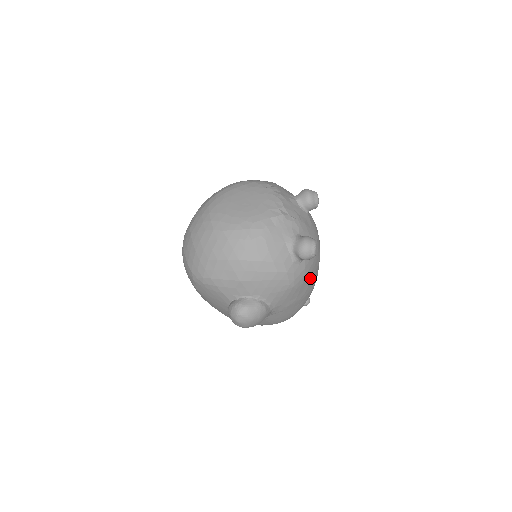
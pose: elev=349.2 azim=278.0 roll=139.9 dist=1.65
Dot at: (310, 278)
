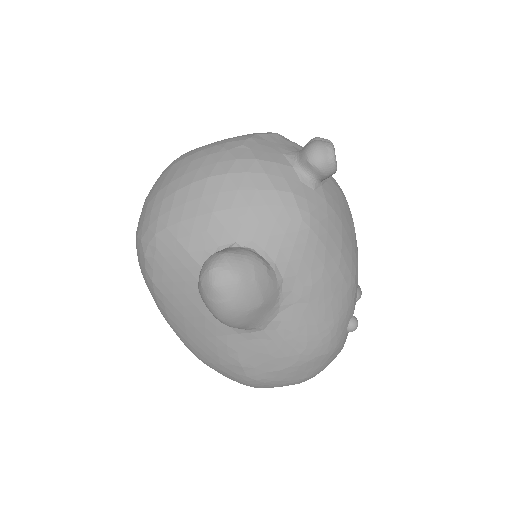
Dot at: (341, 236)
